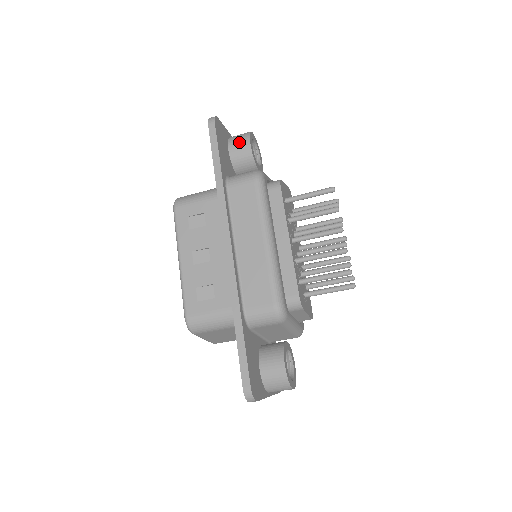
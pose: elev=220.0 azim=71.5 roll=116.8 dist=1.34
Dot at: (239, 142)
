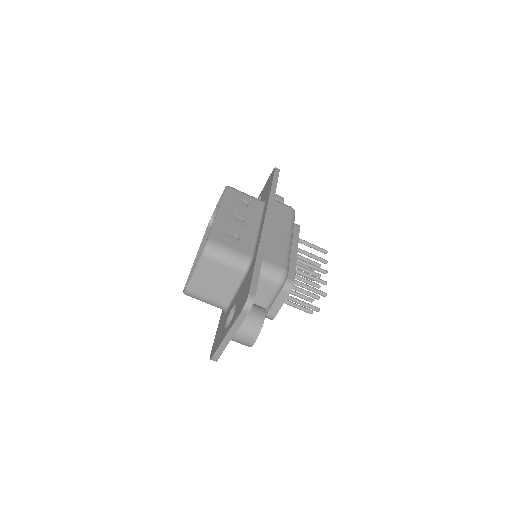
Dot at: (277, 195)
